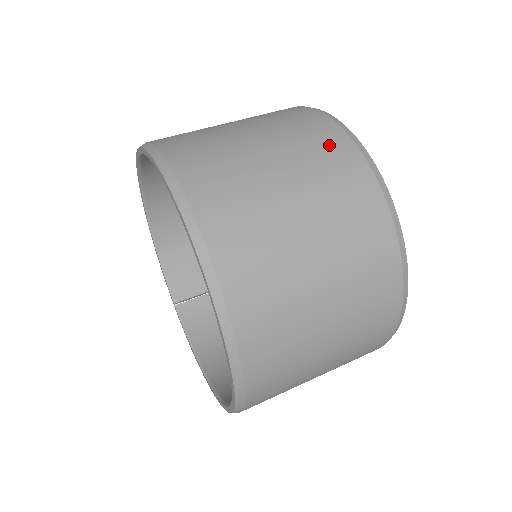
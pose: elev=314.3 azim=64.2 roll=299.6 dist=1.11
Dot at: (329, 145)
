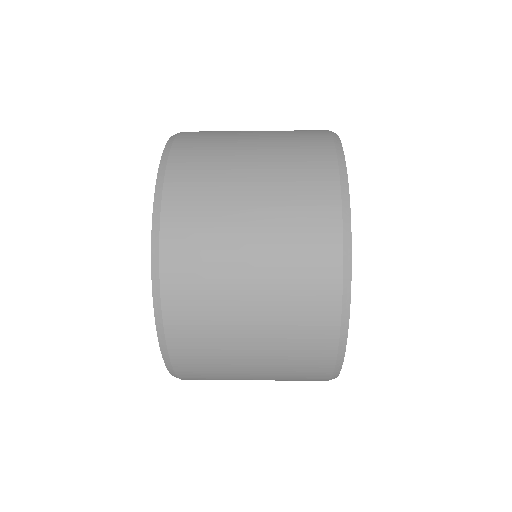
Dot at: (312, 162)
